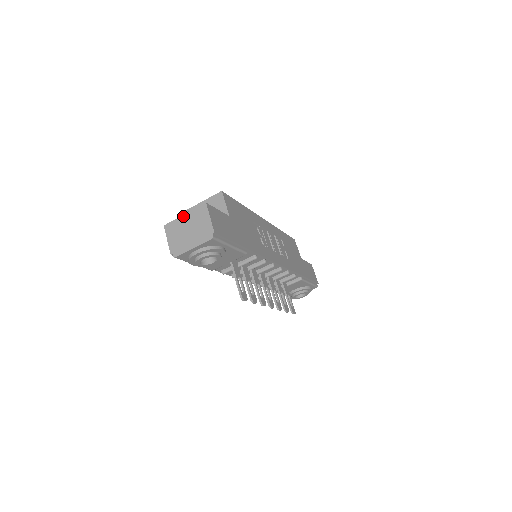
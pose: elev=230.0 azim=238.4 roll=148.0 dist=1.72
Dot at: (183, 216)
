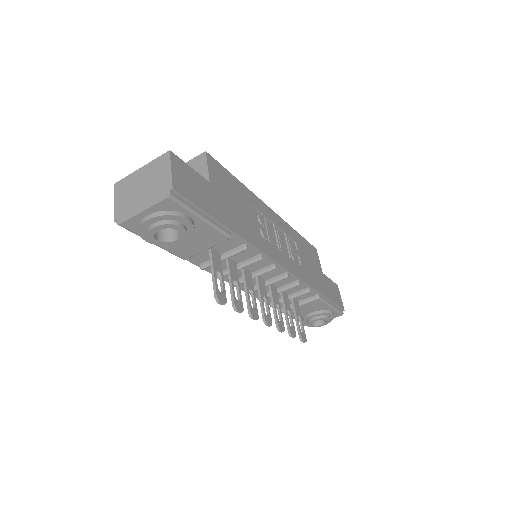
Dot at: (139, 170)
